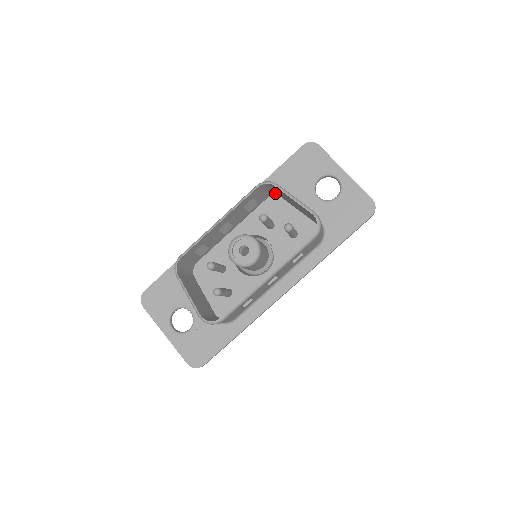
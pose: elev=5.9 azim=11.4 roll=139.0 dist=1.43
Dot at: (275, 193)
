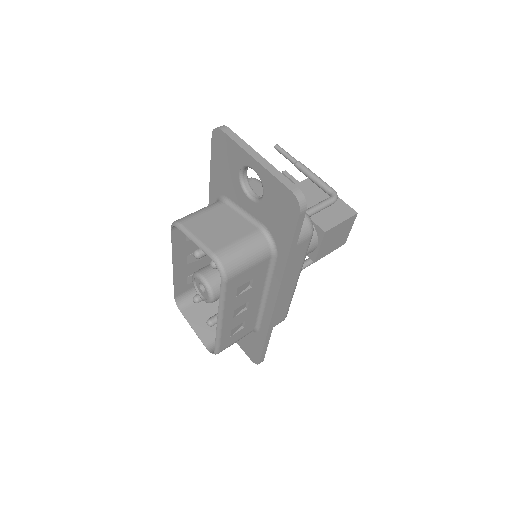
Dot at: occluded
